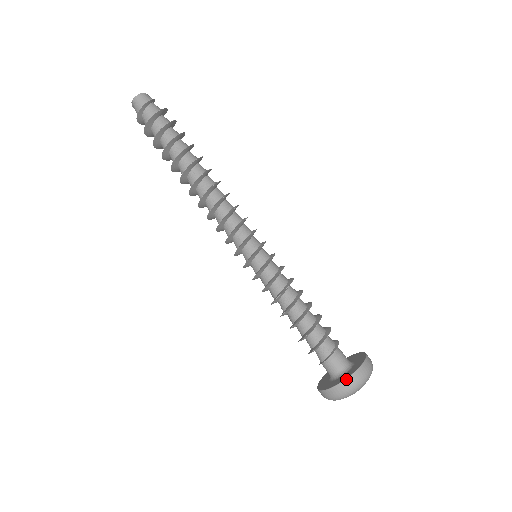
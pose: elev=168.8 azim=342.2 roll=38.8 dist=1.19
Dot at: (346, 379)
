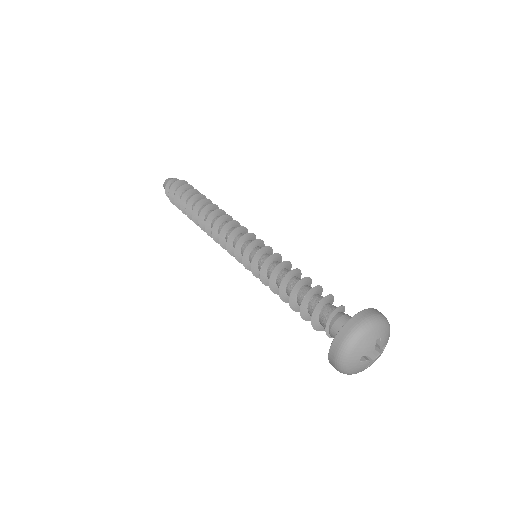
Dot at: (333, 339)
